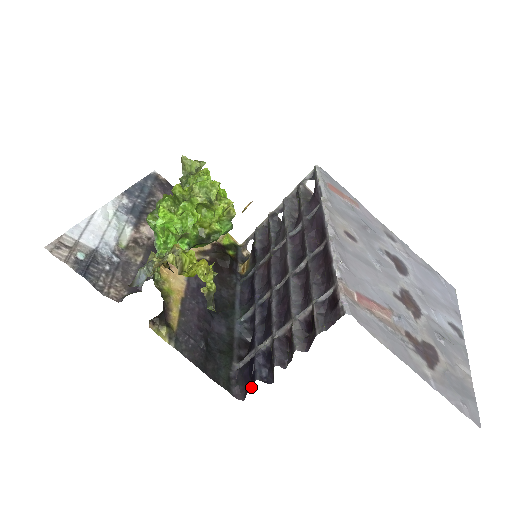
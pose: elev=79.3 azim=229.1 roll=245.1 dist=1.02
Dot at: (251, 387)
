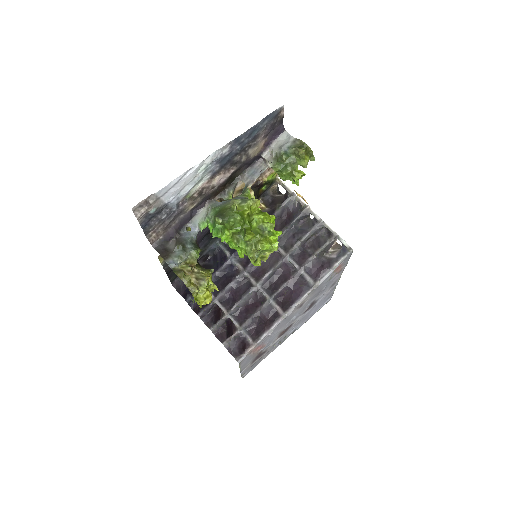
Dot at: occluded
